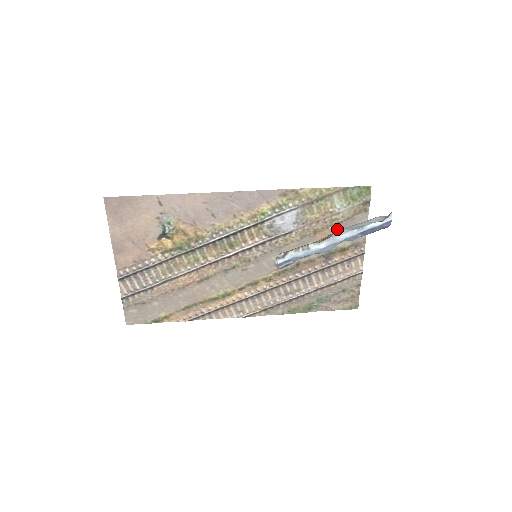
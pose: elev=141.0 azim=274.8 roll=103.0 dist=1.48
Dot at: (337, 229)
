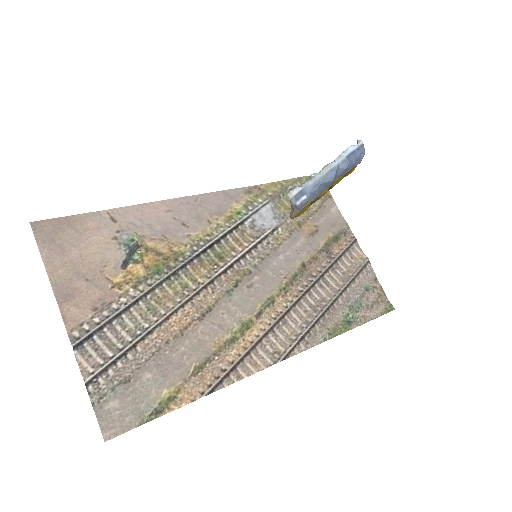
Dot at: (317, 219)
